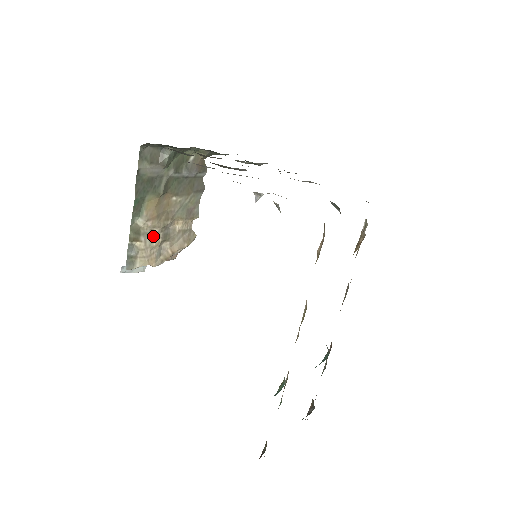
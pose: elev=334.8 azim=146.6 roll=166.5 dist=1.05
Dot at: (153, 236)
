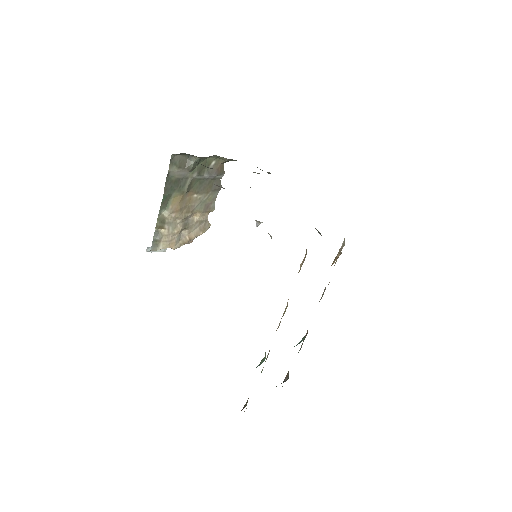
Dot at: (175, 225)
